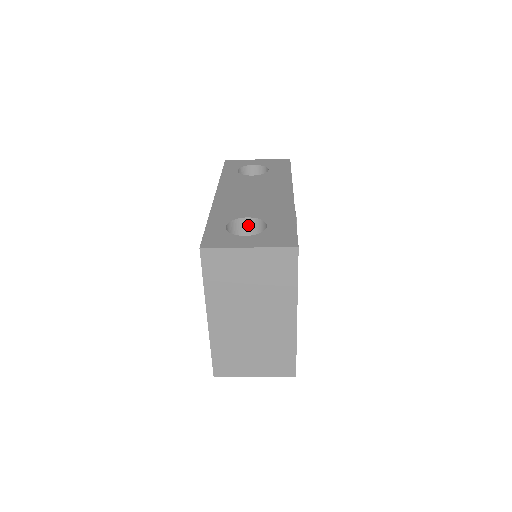
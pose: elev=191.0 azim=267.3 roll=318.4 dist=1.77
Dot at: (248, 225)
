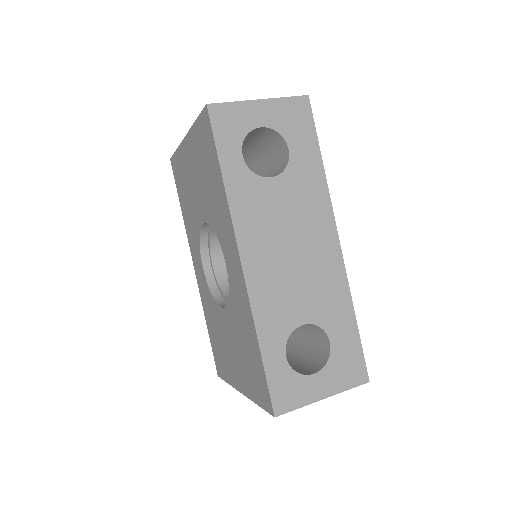
Dot at: occluded
